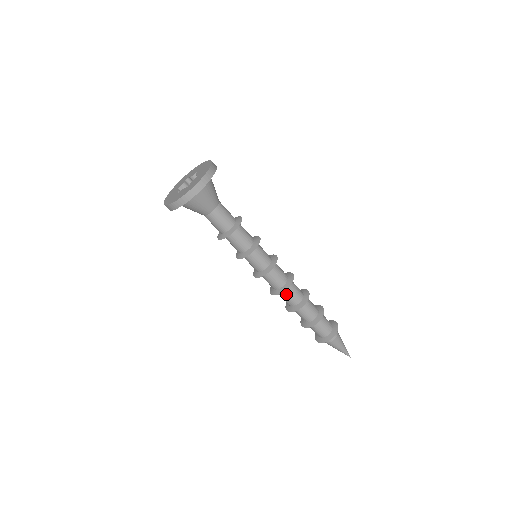
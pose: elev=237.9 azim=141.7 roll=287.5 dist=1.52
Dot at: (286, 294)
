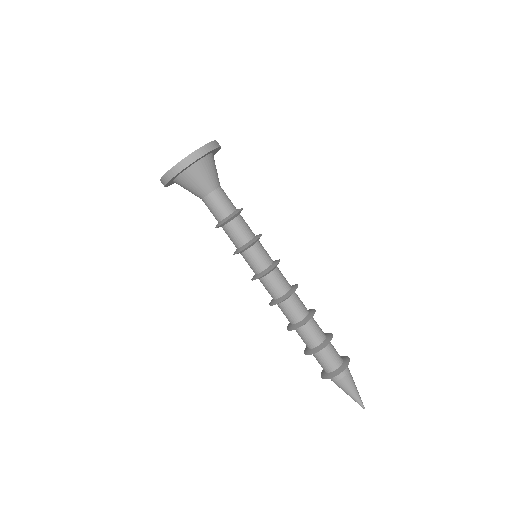
Dot at: (296, 299)
